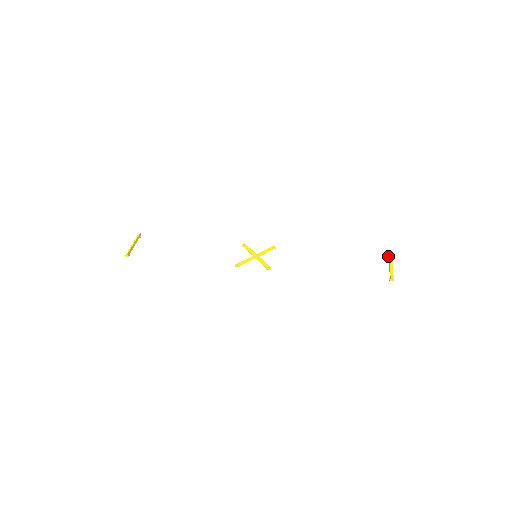
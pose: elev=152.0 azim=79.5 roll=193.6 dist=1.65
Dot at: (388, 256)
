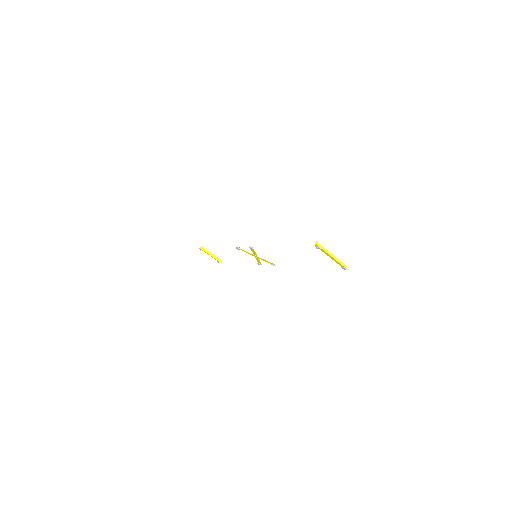
Dot at: (344, 268)
